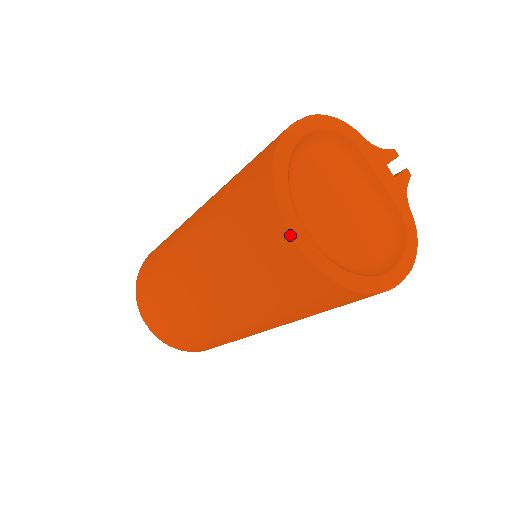
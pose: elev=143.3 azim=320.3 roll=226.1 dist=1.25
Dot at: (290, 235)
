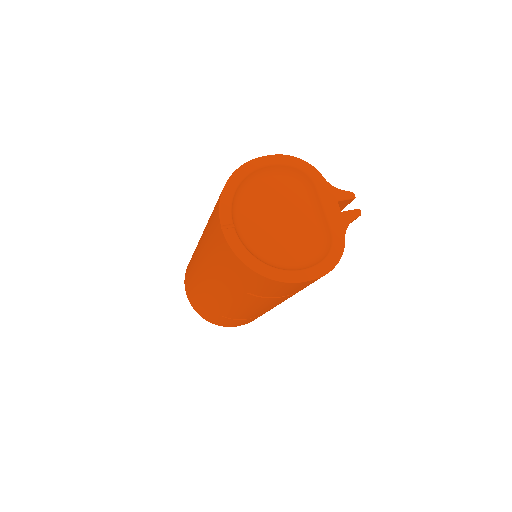
Dot at: (220, 222)
